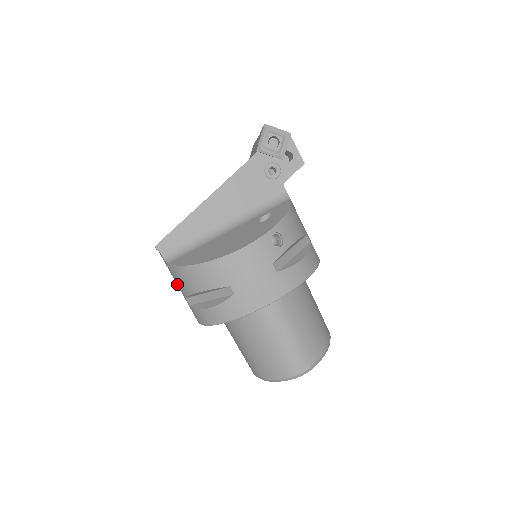
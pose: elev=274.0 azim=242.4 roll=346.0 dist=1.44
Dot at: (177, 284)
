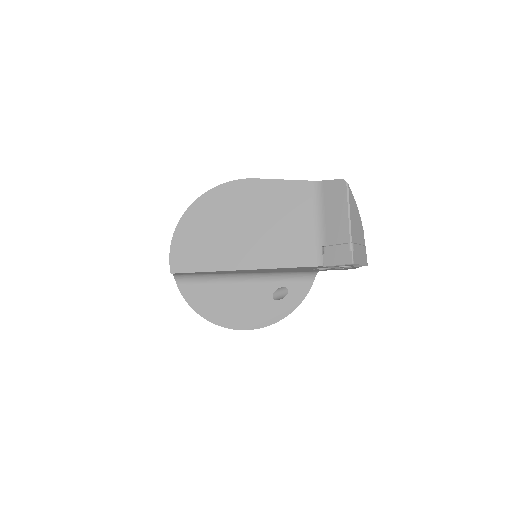
Dot at: occluded
